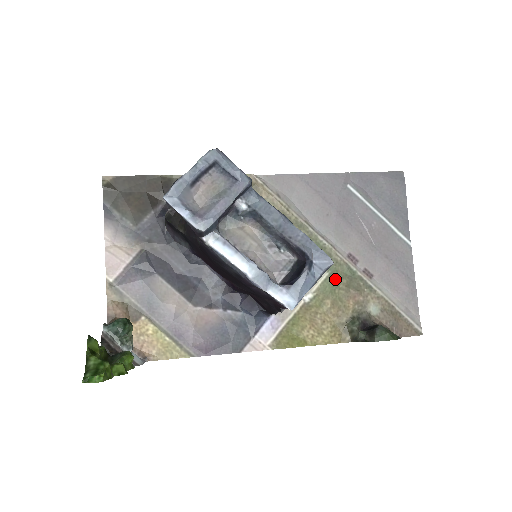
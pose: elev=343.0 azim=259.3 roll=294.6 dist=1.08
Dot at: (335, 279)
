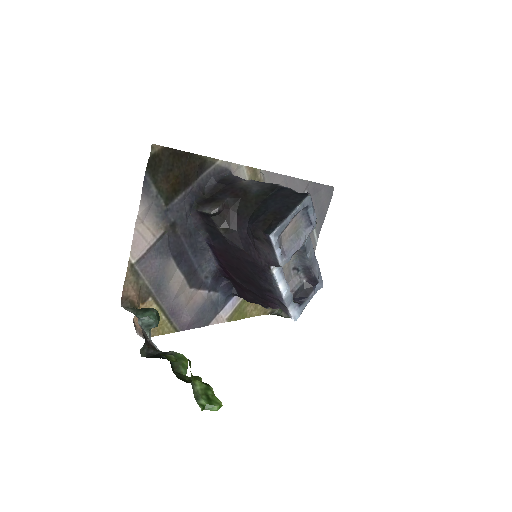
Dot at: occluded
